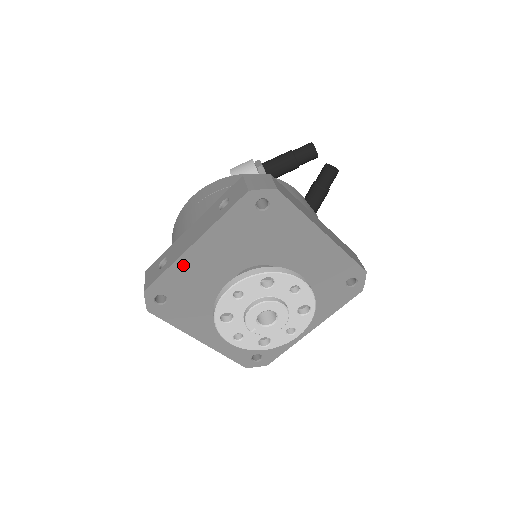
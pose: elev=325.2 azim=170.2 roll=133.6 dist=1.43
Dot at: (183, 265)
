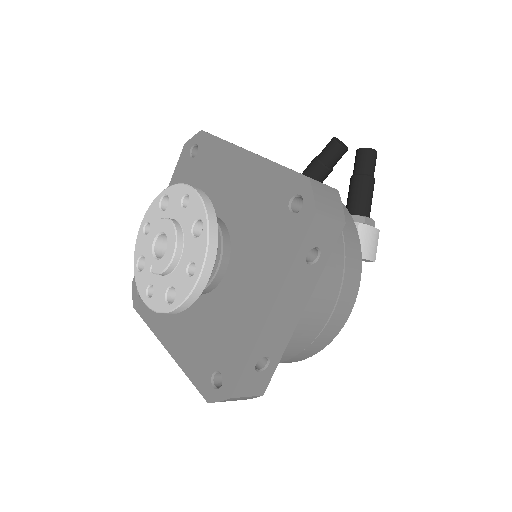
Dot at: occluded
